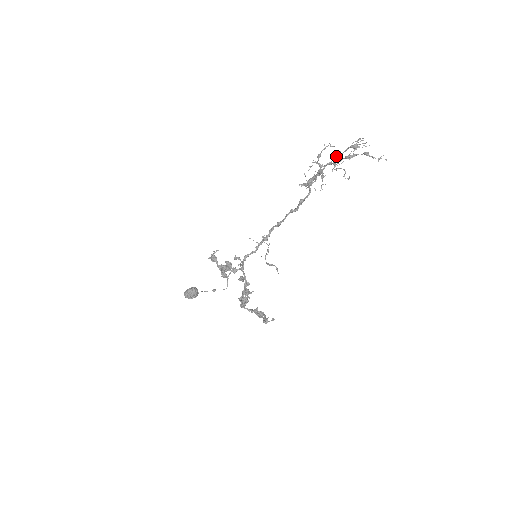
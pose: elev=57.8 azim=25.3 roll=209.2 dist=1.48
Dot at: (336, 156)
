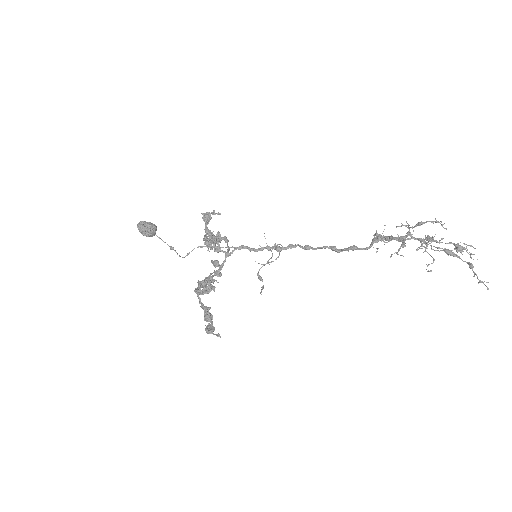
Dot at: (433, 239)
